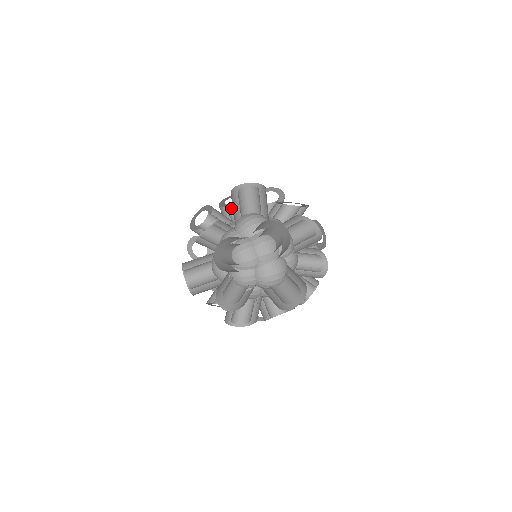
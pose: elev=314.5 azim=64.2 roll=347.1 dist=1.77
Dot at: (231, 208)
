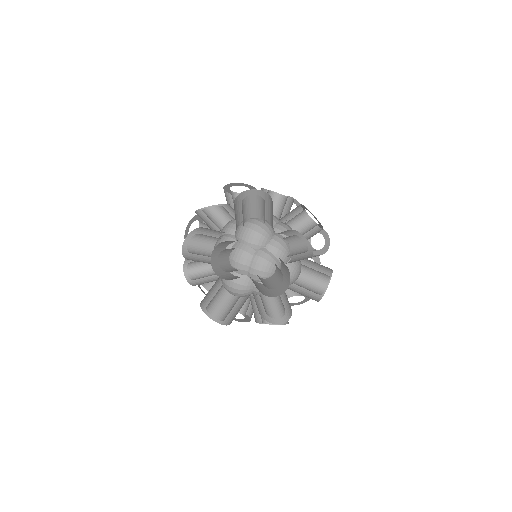
Dot at: (277, 198)
